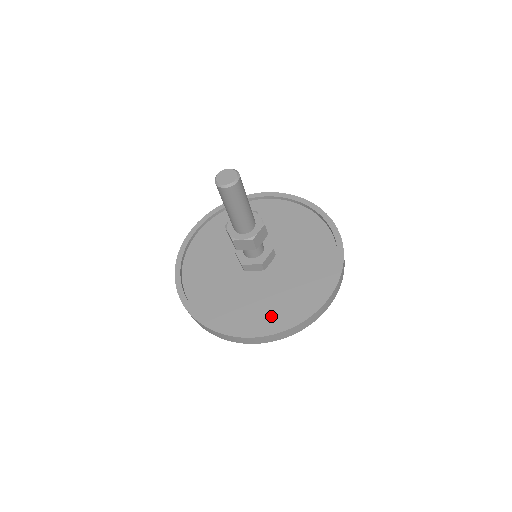
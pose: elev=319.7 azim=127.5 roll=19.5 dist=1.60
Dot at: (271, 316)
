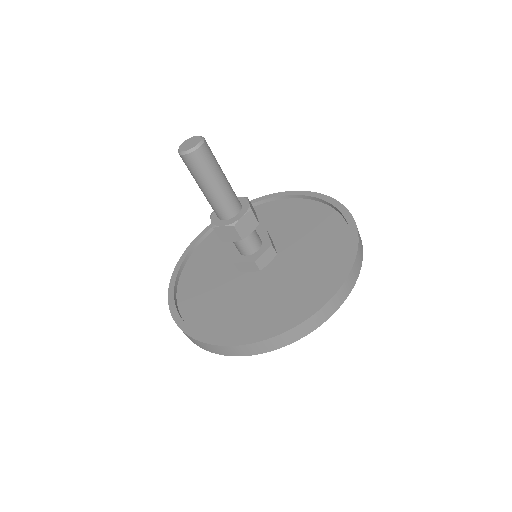
Dot at: (257, 323)
